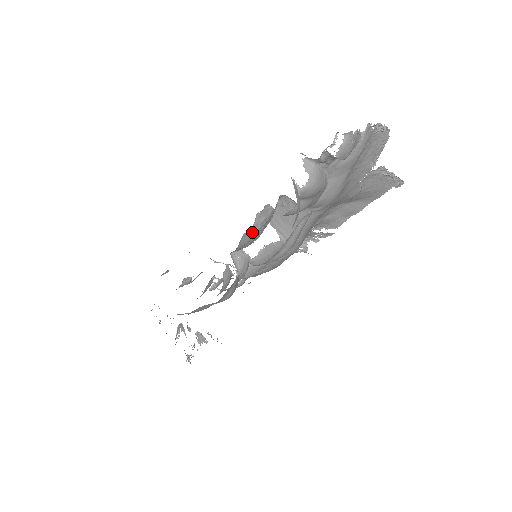
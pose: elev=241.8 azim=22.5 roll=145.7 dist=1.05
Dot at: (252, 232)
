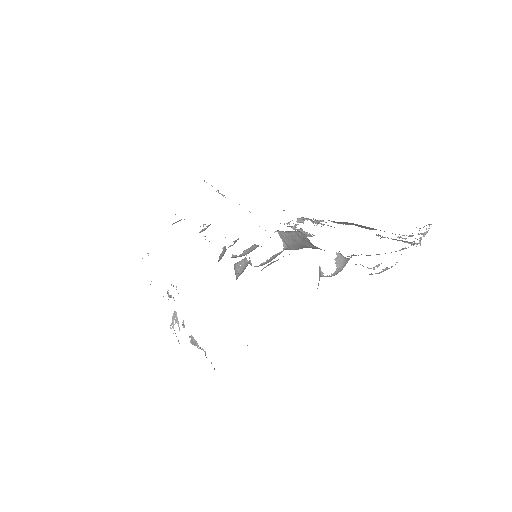
Dot at: (262, 269)
